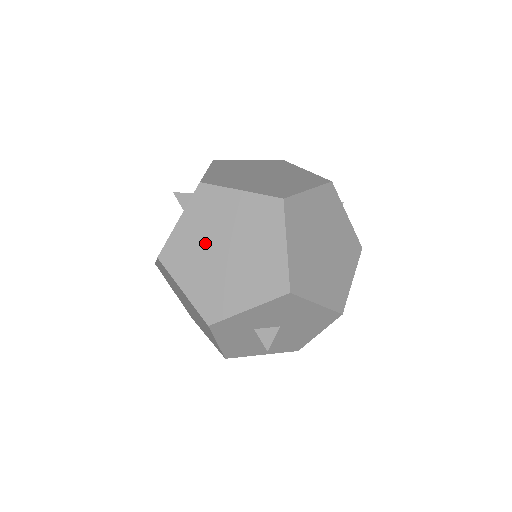
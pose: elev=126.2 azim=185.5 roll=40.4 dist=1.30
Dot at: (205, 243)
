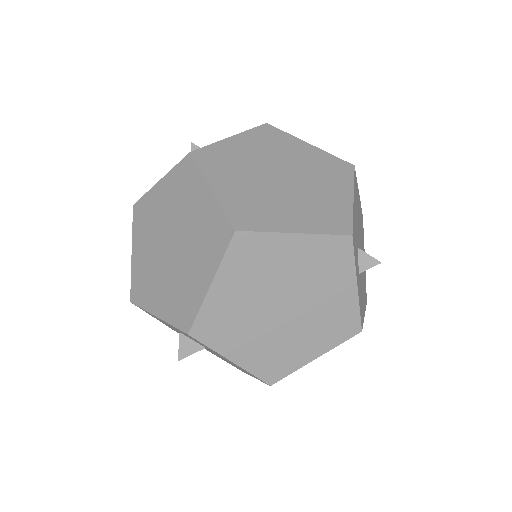
Dot at: (163, 222)
